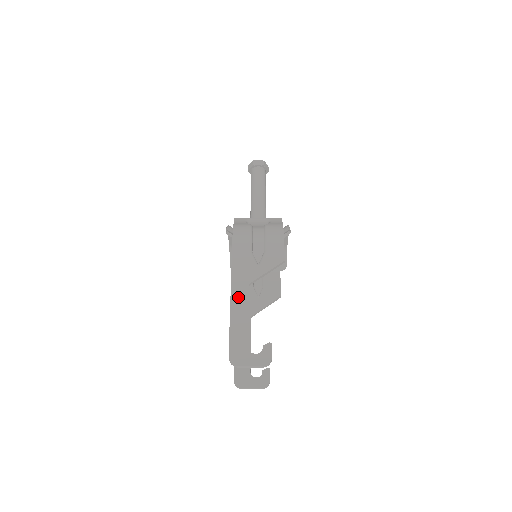
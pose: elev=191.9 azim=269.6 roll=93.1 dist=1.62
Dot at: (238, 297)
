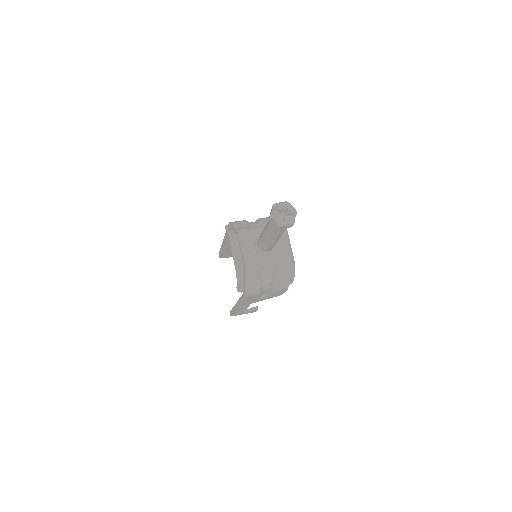
Dot at: occluded
